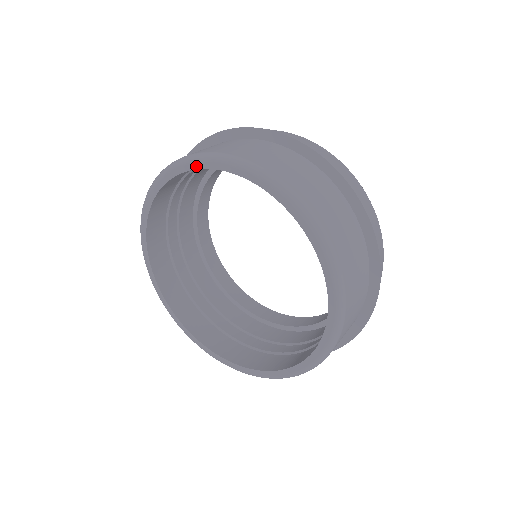
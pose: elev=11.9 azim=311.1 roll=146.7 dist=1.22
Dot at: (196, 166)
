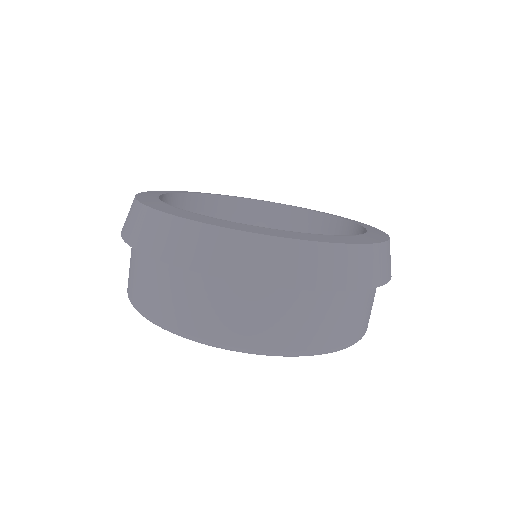
Dot at: occluded
